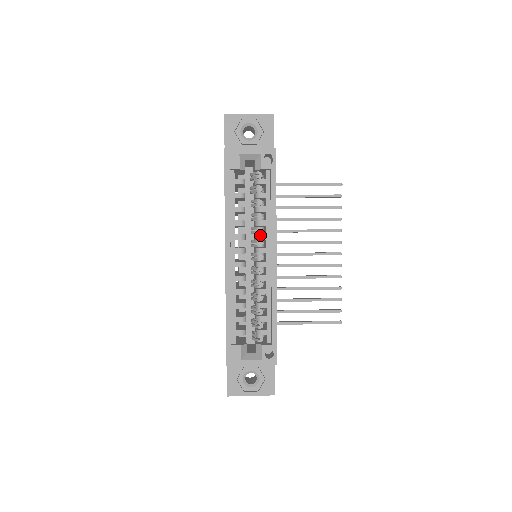
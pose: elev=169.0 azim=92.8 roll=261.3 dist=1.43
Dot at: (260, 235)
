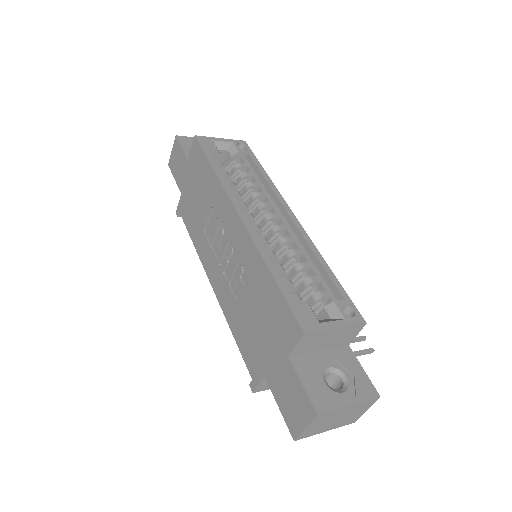
Dot at: (264, 203)
